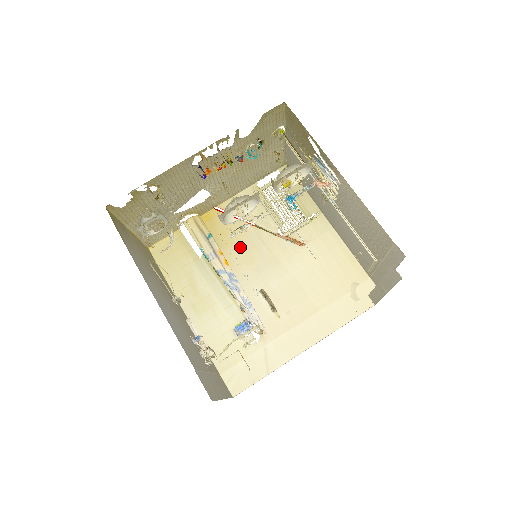
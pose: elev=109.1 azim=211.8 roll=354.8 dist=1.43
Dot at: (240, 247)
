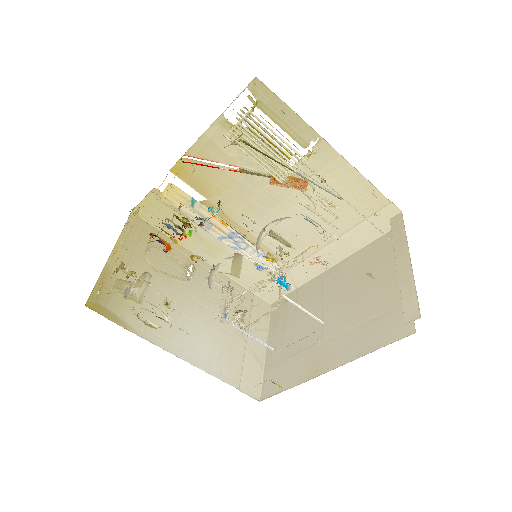
Dot at: (231, 195)
